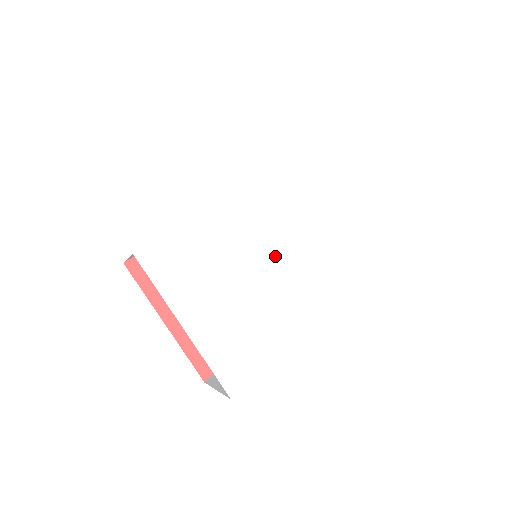
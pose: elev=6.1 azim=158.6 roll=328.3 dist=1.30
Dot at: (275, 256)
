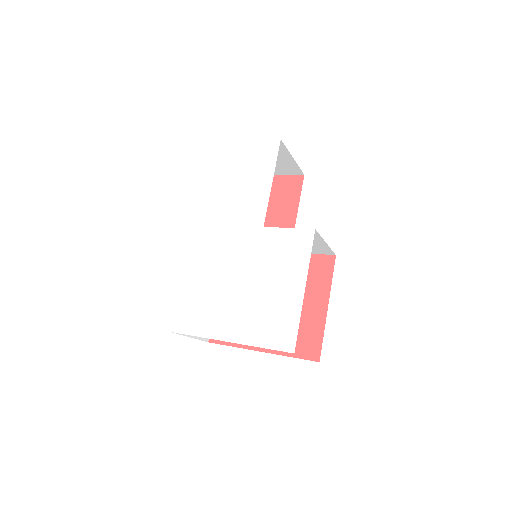
Dot at: (243, 245)
